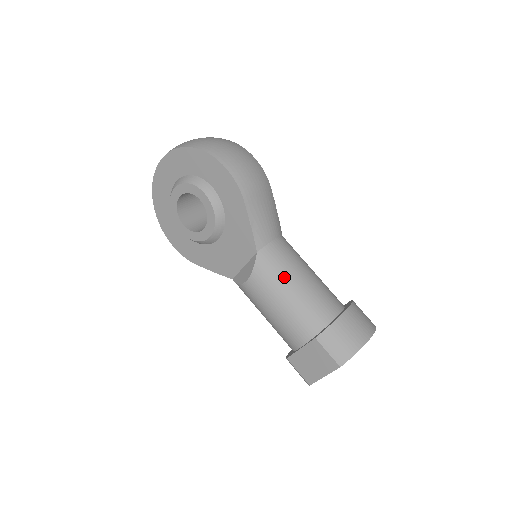
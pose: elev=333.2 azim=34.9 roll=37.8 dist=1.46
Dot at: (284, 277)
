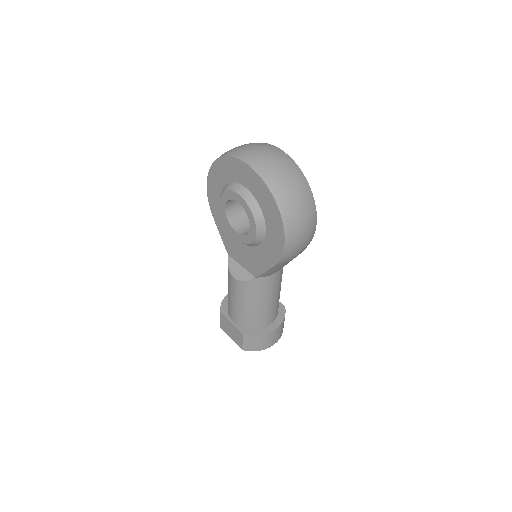
Dot at: (257, 298)
